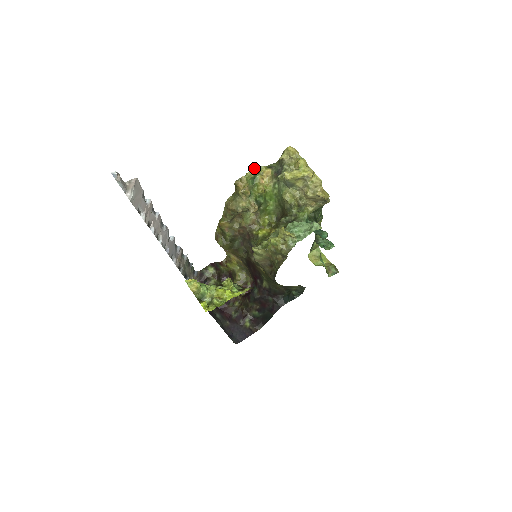
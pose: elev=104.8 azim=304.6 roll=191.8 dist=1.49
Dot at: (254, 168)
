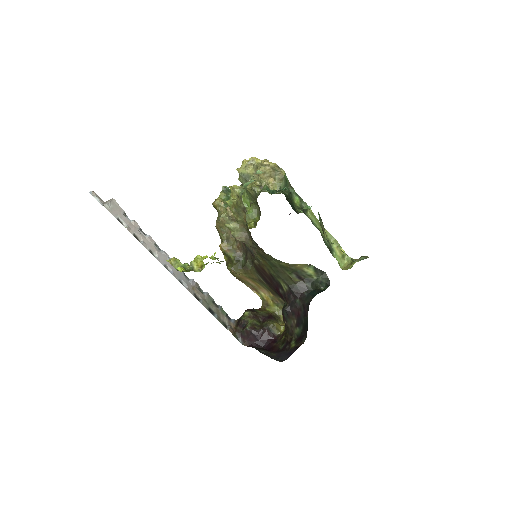
Dot at: (224, 189)
